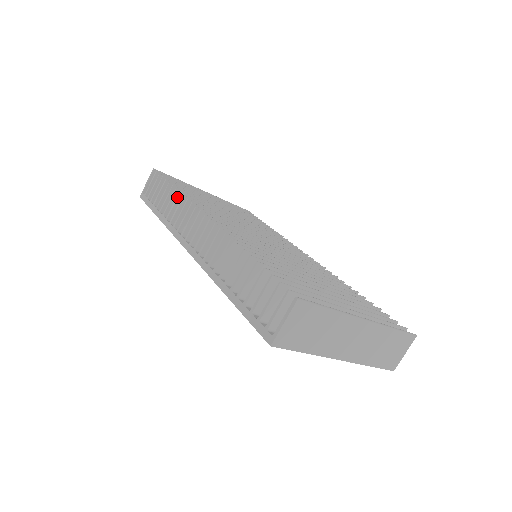
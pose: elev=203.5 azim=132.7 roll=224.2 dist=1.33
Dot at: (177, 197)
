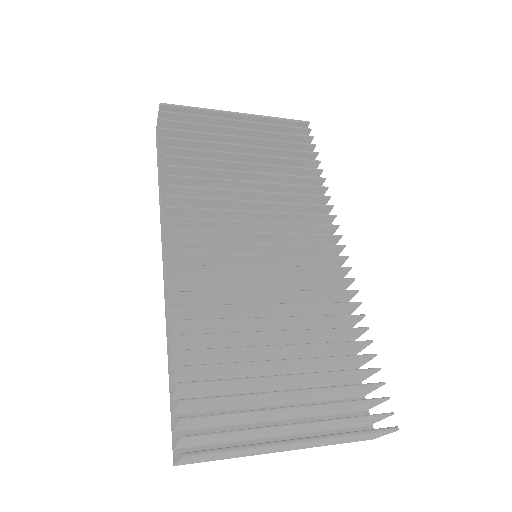
Dot at: (163, 180)
